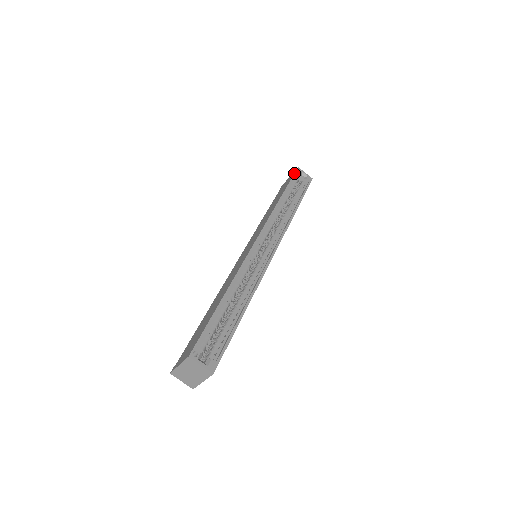
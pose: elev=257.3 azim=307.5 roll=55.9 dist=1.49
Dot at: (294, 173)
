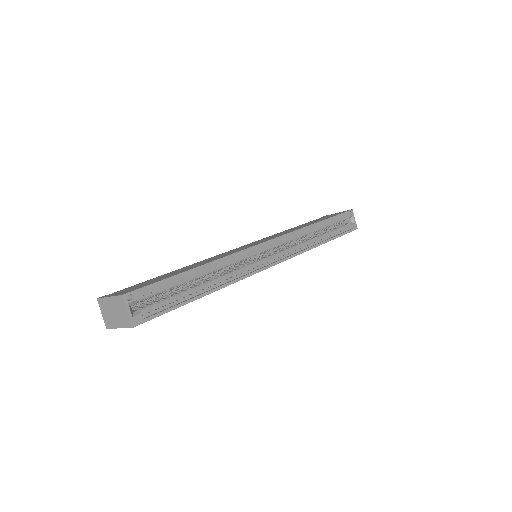
Dot at: occluded
